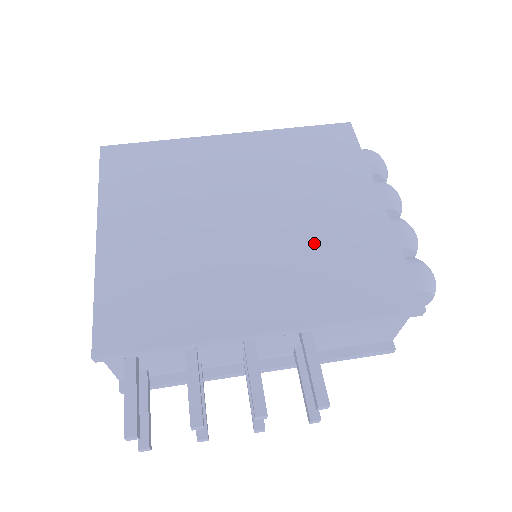
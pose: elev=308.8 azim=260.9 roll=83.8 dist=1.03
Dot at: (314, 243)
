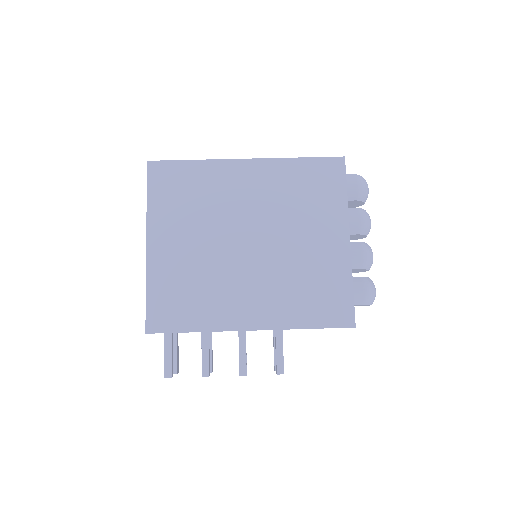
Dot at: (294, 268)
